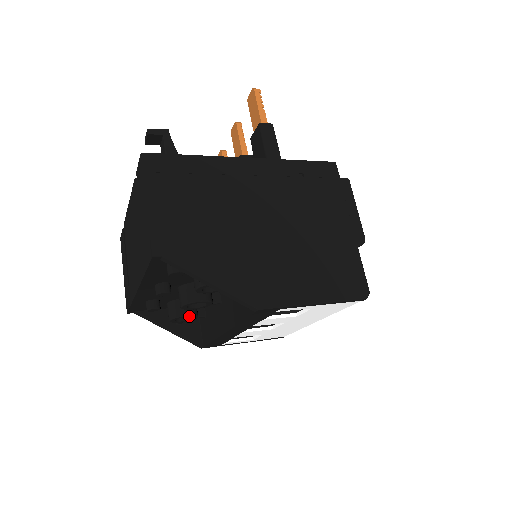
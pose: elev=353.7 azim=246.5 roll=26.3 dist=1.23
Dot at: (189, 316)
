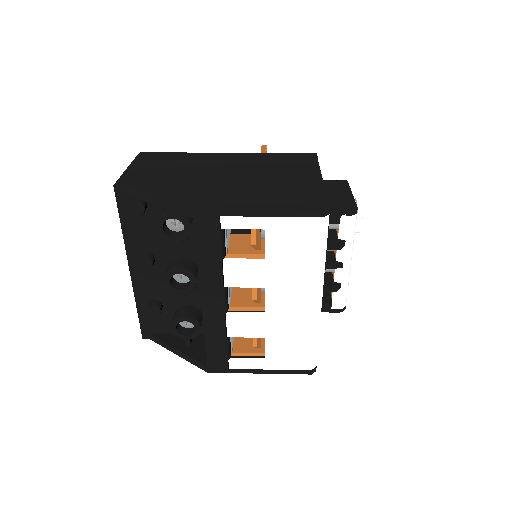
Dot at: (188, 319)
